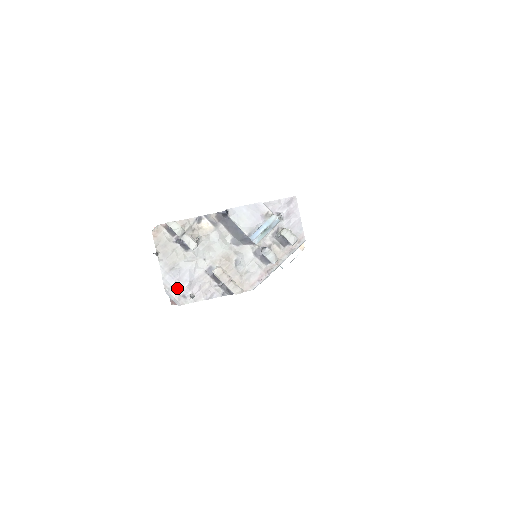
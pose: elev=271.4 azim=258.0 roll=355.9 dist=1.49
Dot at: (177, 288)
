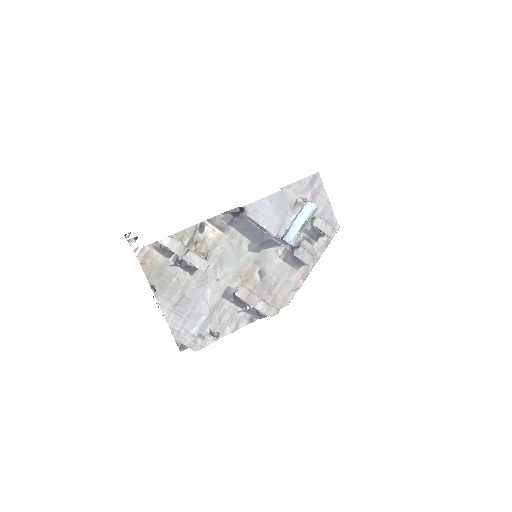
Dot at: (189, 328)
